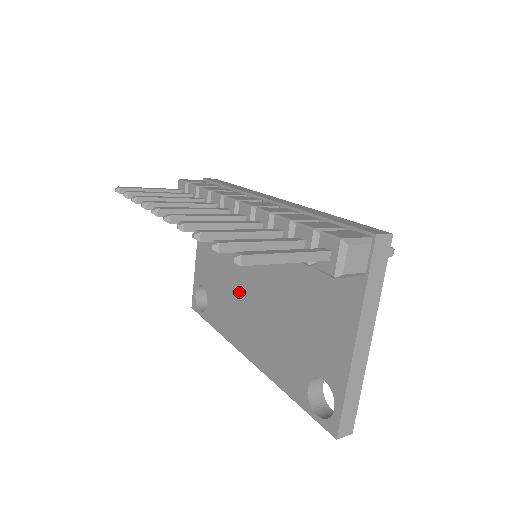
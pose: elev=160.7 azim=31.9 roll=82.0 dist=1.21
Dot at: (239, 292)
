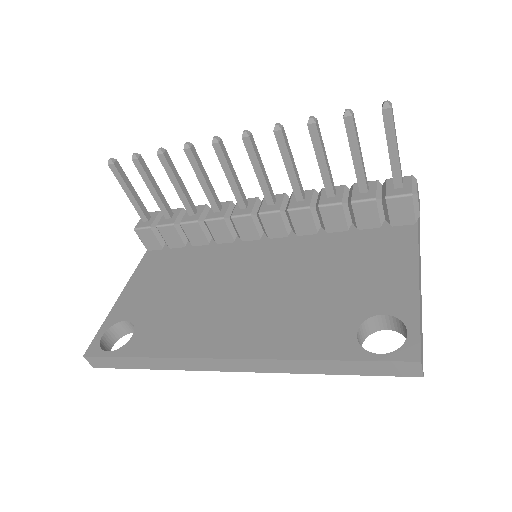
Dot at: (216, 297)
